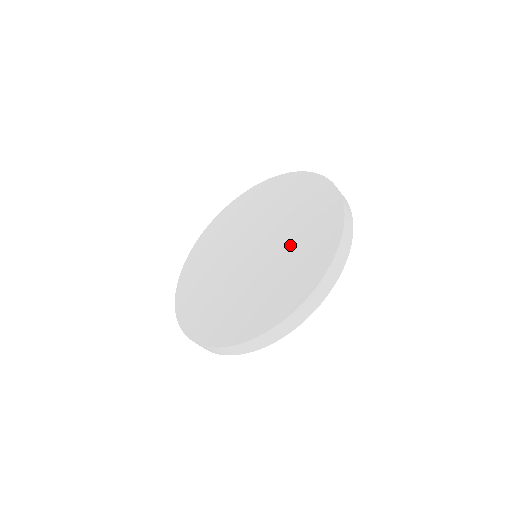
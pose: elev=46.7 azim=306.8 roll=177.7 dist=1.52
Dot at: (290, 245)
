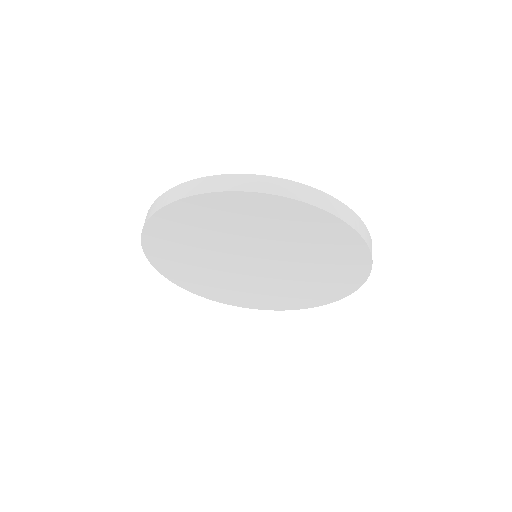
Dot at: occluded
